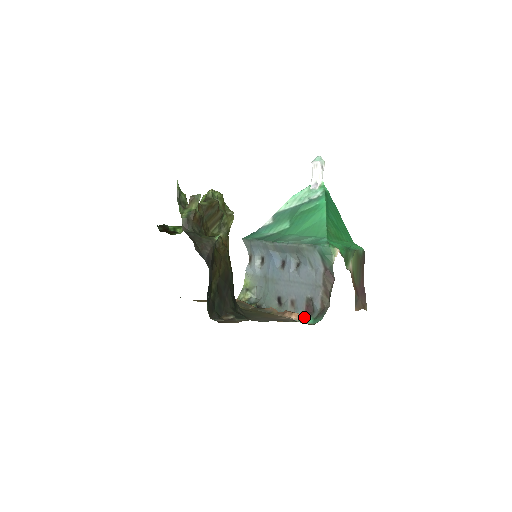
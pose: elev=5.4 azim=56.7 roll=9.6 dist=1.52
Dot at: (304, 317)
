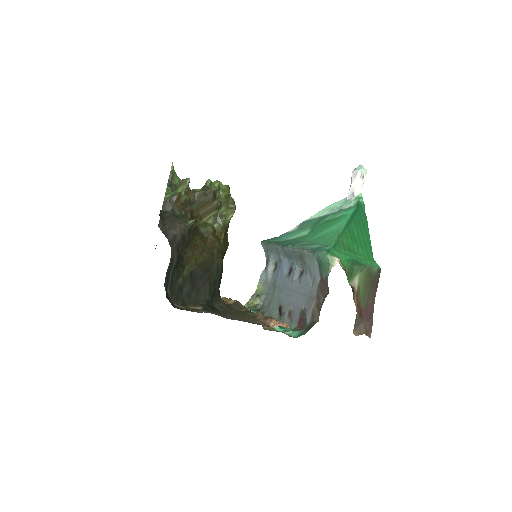
Dot at: (282, 326)
